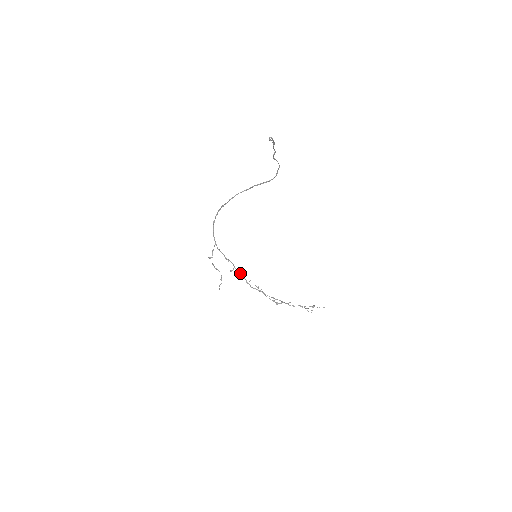
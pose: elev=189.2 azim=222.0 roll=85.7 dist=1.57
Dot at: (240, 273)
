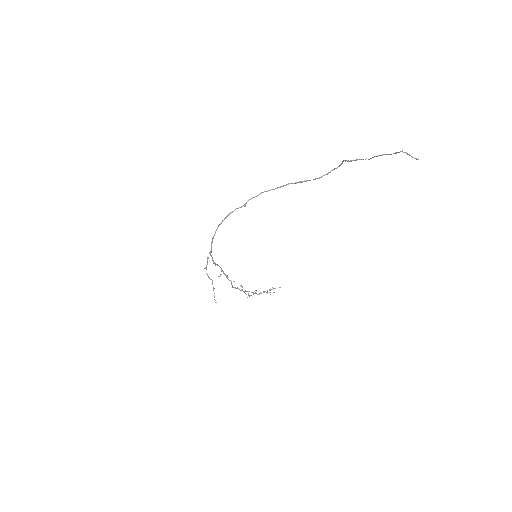
Dot at: (227, 276)
